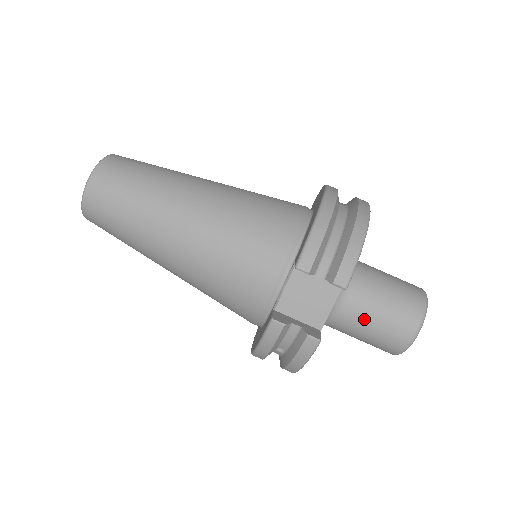
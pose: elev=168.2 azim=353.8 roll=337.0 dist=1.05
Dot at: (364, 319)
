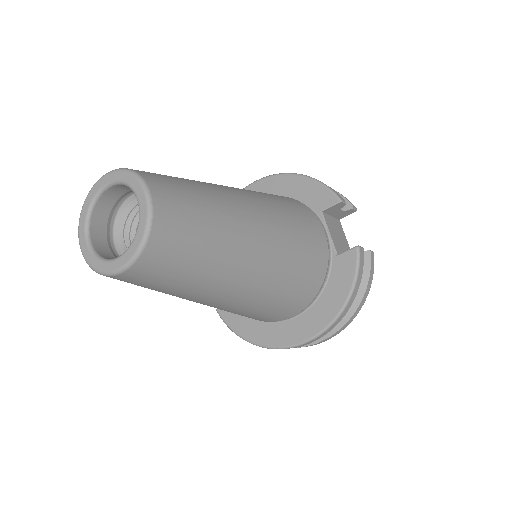
Dot at: occluded
